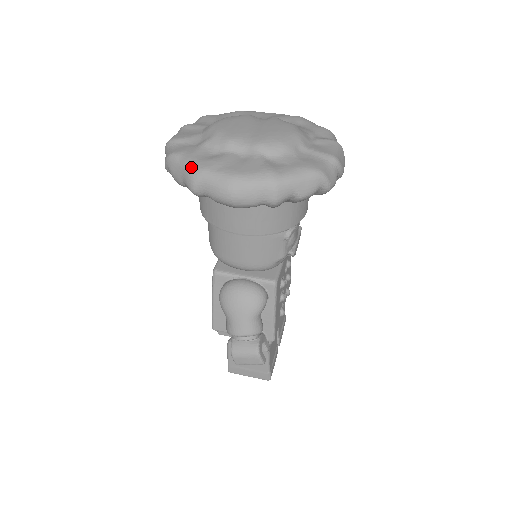
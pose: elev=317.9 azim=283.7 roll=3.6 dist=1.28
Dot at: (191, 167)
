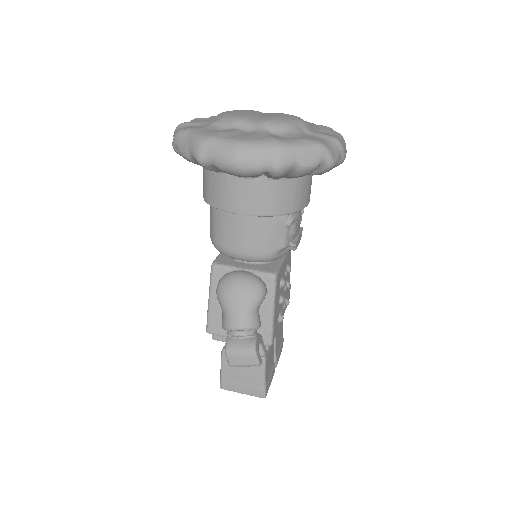
Dot at: (198, 136)
